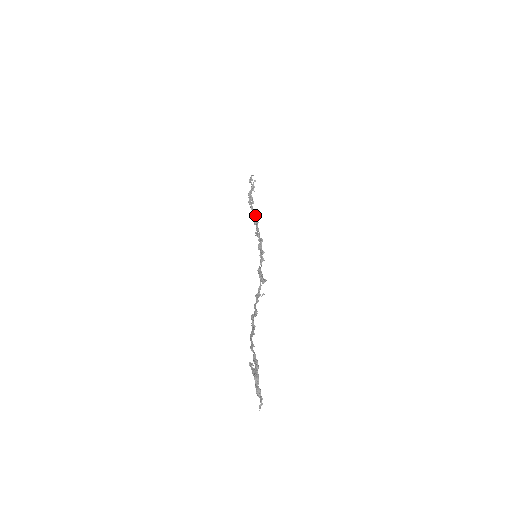
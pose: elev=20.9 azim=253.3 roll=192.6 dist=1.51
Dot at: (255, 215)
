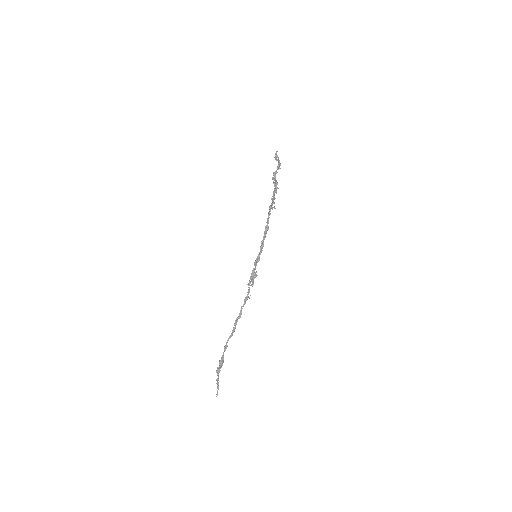
Dot at: occluded
